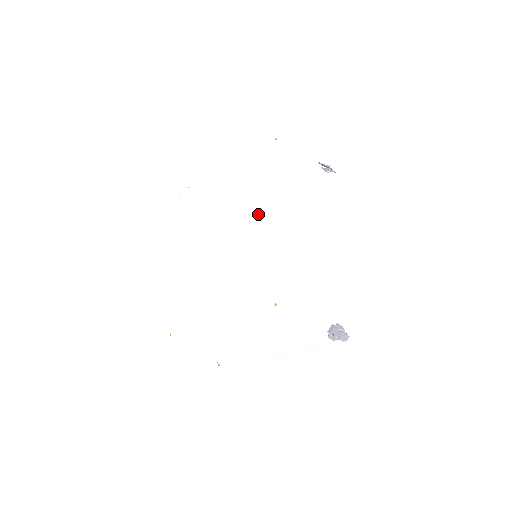
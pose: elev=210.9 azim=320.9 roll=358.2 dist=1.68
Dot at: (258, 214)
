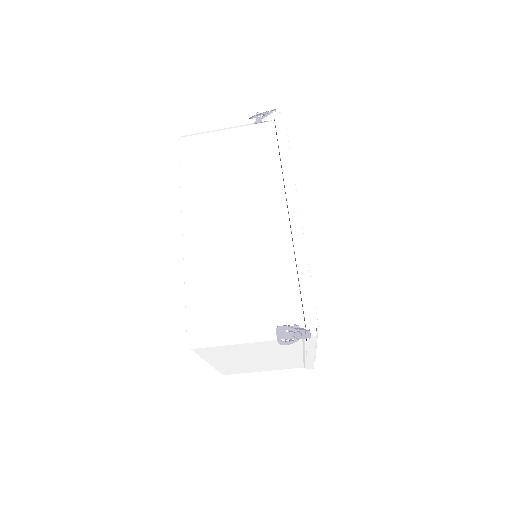
Dot at: occluded
